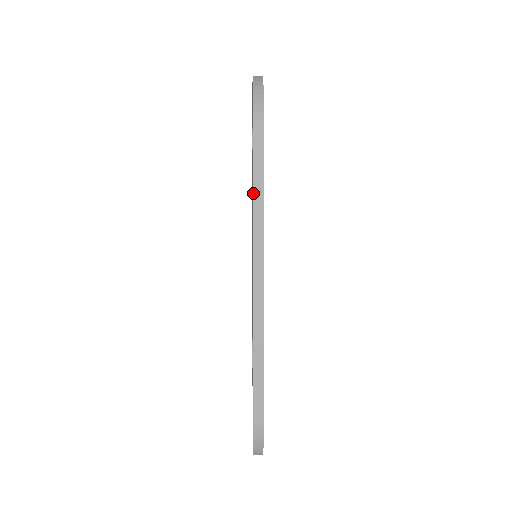
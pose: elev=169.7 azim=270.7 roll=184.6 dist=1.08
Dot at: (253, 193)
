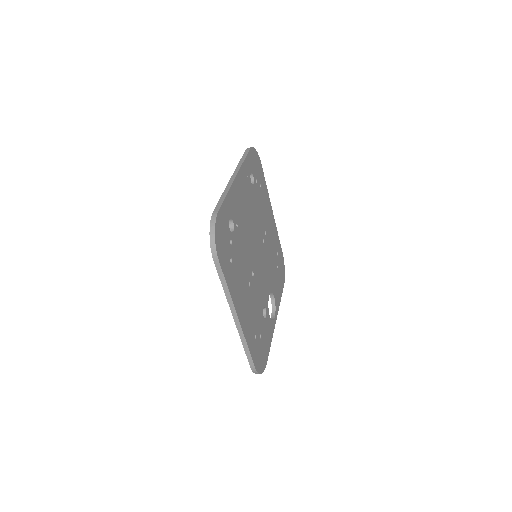
Dot at: occluded
